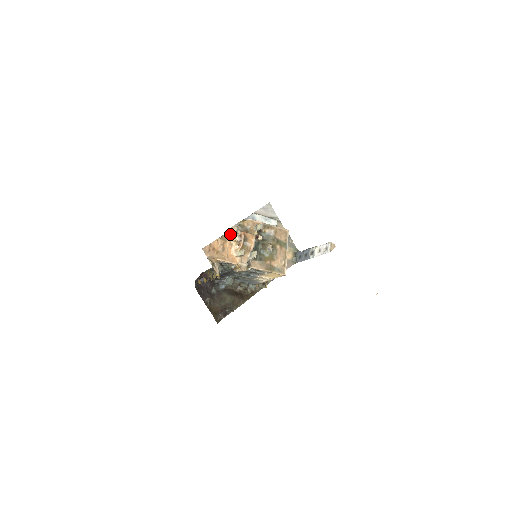
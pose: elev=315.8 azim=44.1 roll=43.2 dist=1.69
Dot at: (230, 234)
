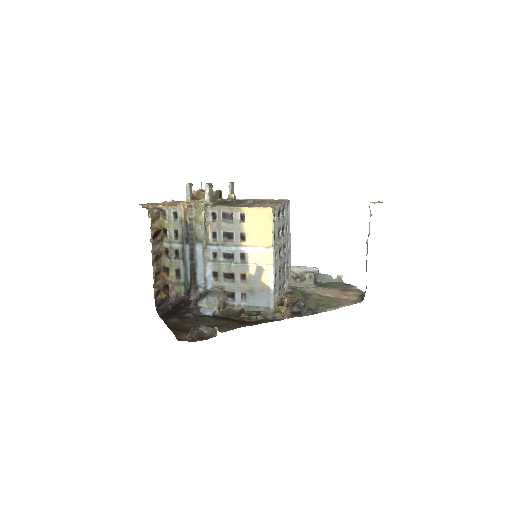
Dot at: occluded
